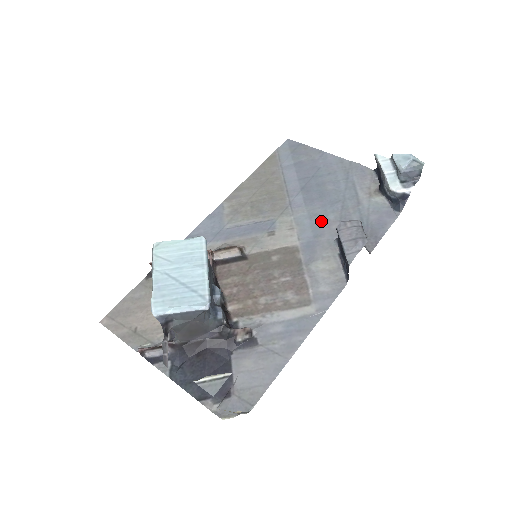
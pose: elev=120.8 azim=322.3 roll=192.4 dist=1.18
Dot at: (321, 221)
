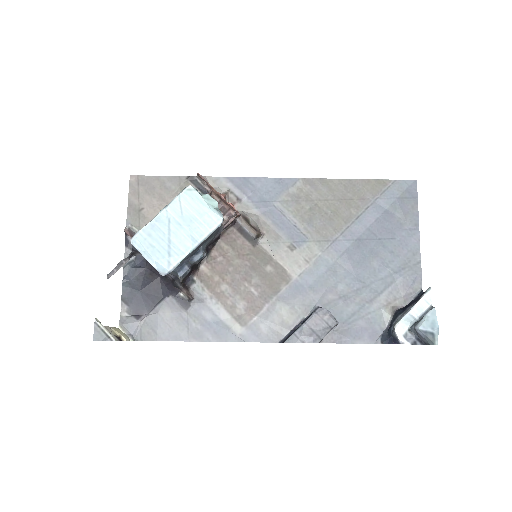
Dot at: (330, 281)
